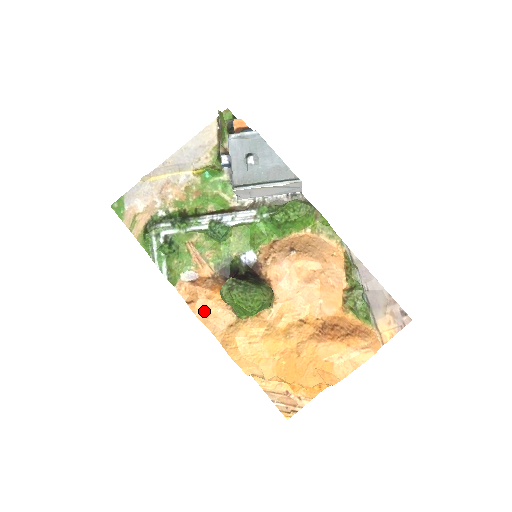
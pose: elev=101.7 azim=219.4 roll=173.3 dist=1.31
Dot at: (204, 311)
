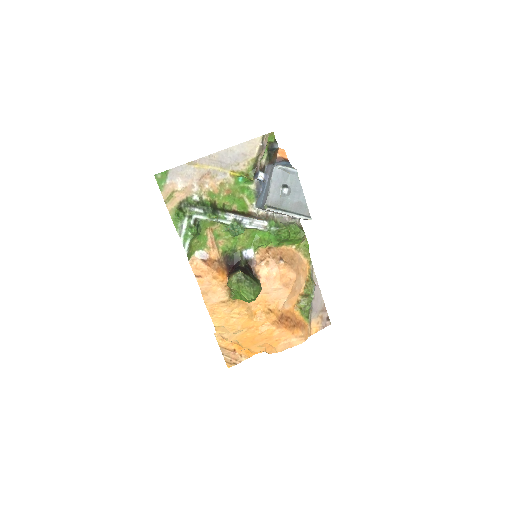
Dot at: (208, 286)
